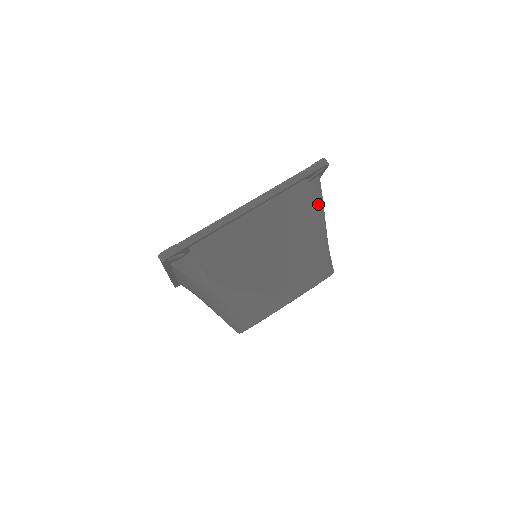
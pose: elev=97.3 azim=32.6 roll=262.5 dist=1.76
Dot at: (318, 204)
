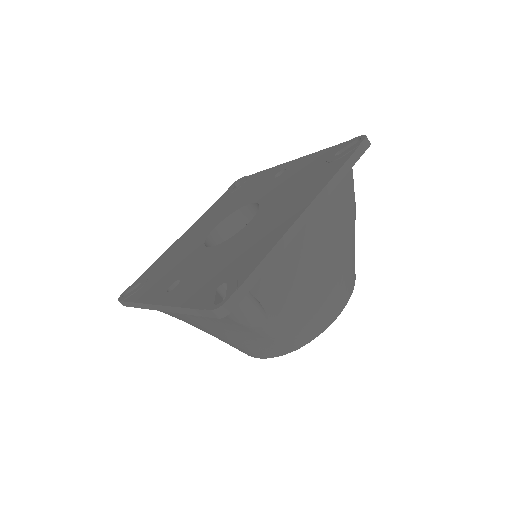
Dot at: occluded
